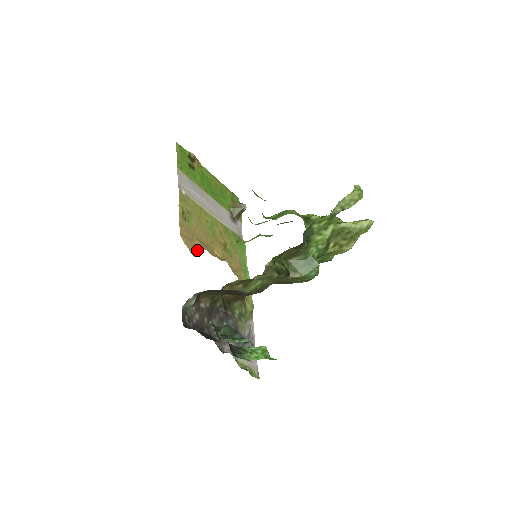
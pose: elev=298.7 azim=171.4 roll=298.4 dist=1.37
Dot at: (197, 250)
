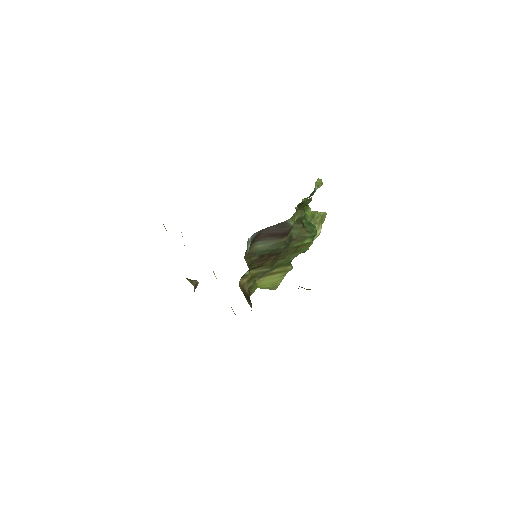
Dot at: occluded
